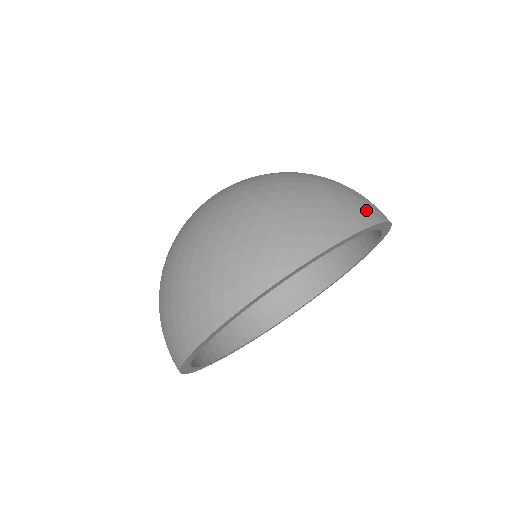
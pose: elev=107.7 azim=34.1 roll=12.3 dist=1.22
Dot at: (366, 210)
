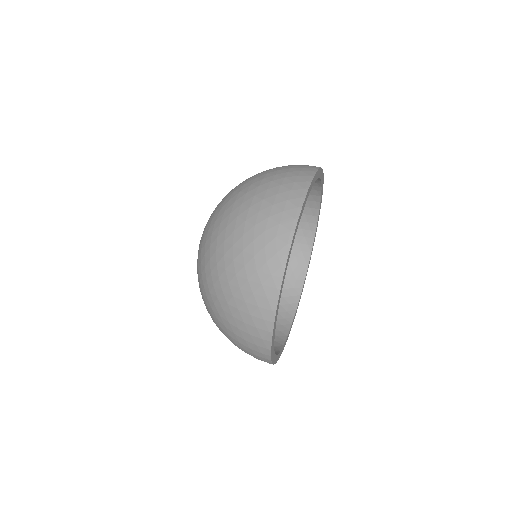
Dot at: occluded
